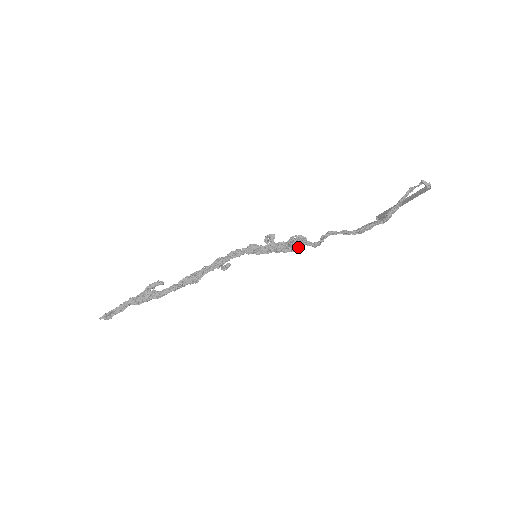
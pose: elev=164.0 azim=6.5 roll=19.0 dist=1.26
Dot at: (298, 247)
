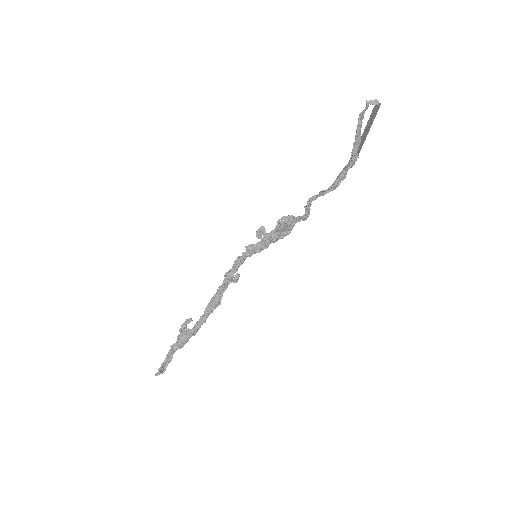
Dot at: (290, 227)
